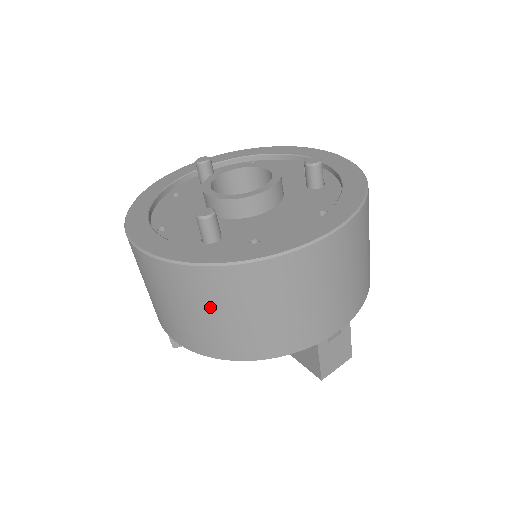
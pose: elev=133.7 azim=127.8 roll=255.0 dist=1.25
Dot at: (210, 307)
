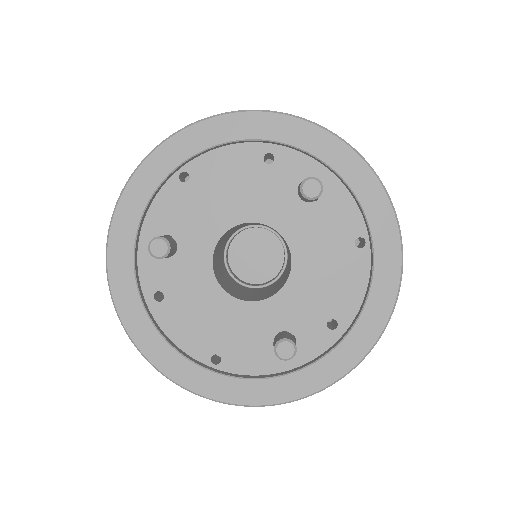
Dot at: occluded
